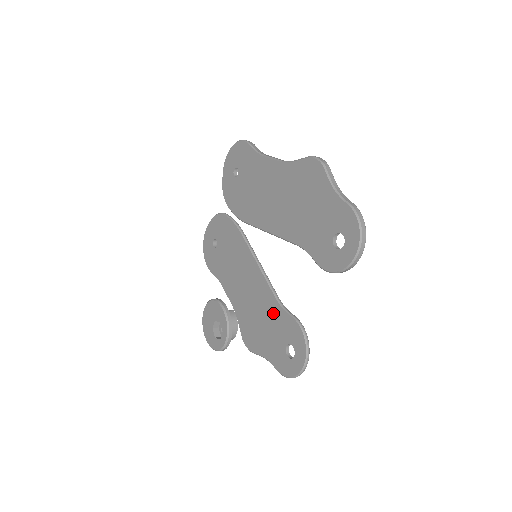
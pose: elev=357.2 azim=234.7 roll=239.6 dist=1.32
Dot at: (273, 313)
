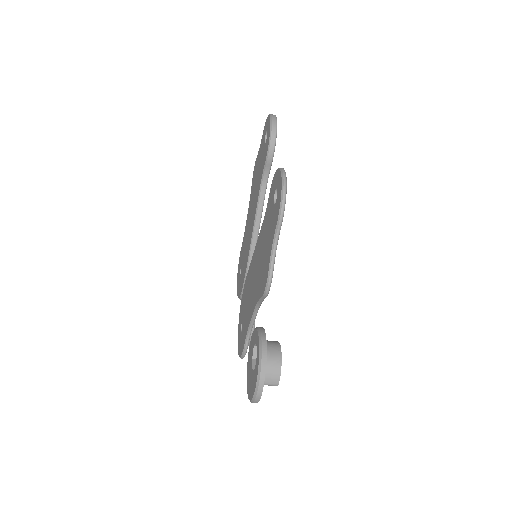
Dot at: (265, 225)
